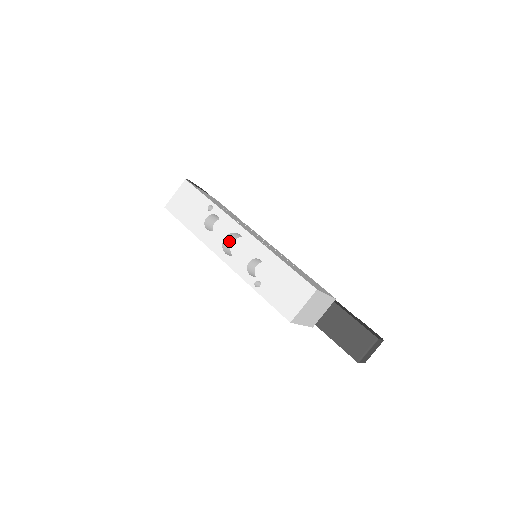
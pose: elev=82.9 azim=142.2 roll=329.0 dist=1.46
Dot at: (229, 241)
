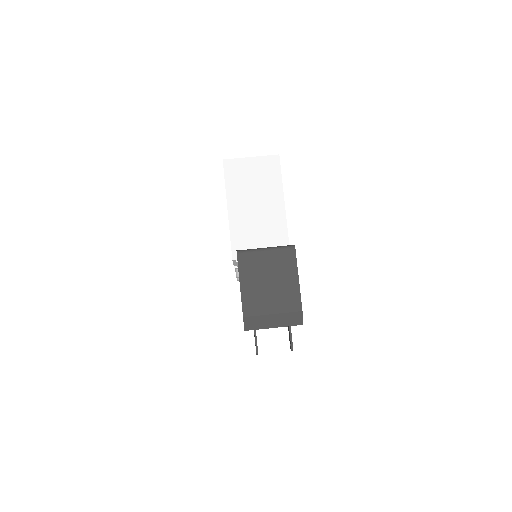
Dot at: occluded
